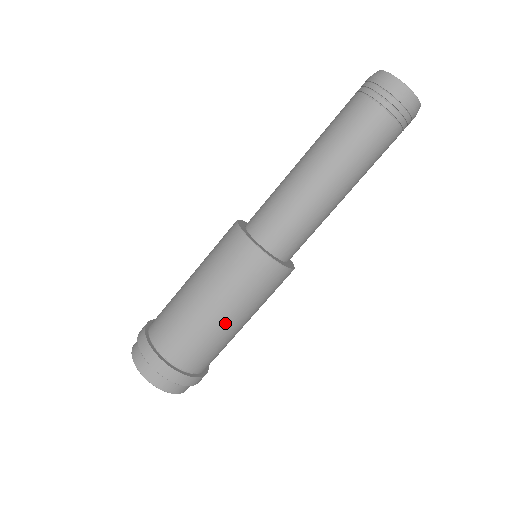
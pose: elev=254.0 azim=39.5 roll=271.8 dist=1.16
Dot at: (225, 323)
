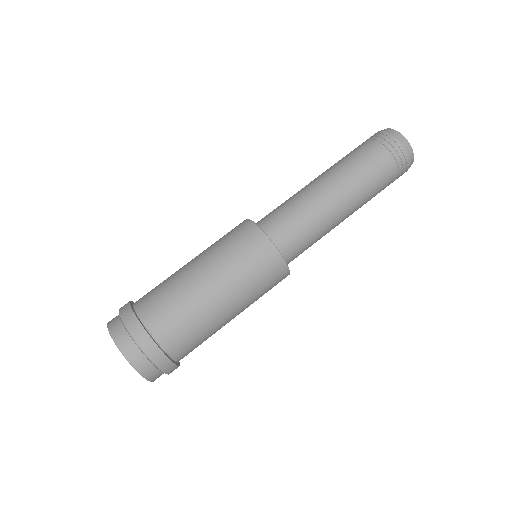
Dot at: (215, 300)
